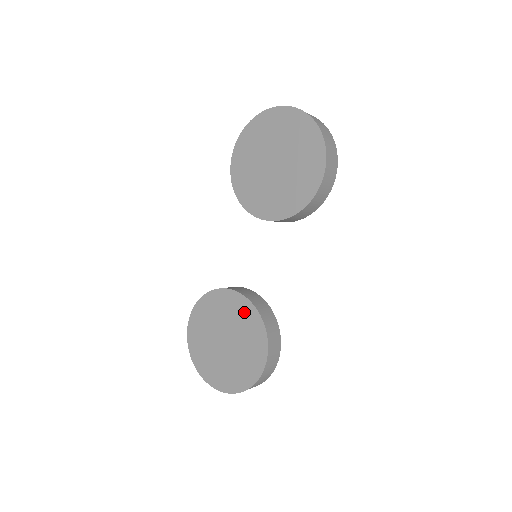
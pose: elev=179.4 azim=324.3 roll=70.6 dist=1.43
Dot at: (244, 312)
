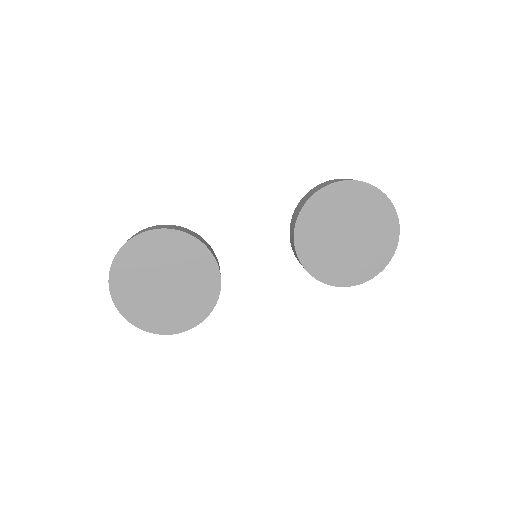
Dot at: (207, 286)
